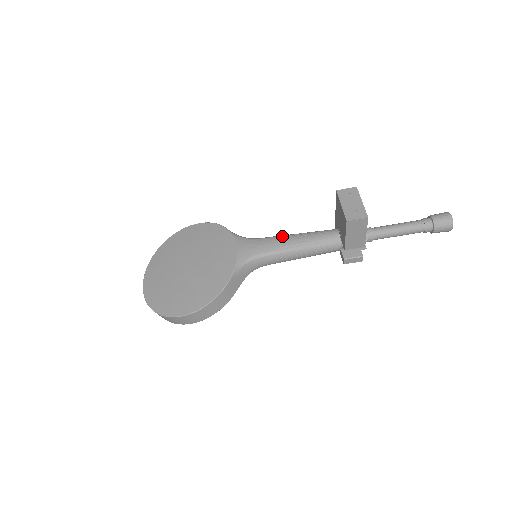
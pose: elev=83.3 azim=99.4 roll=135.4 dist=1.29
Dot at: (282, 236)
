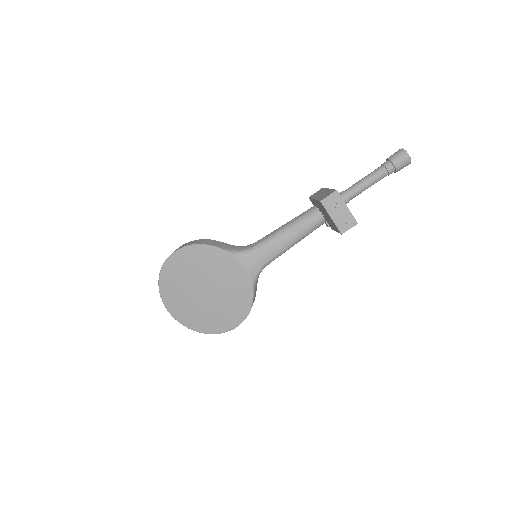
Dot at: (275, 238)
